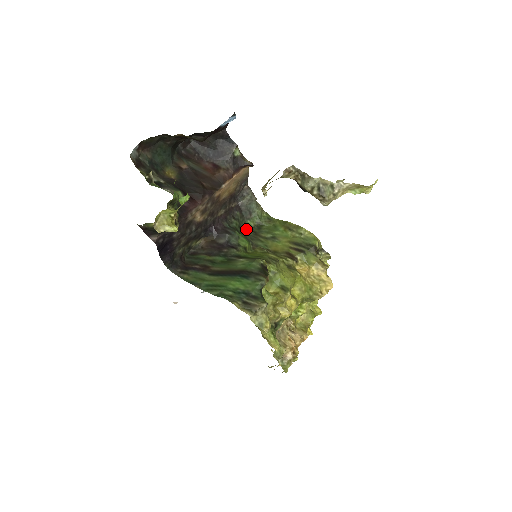
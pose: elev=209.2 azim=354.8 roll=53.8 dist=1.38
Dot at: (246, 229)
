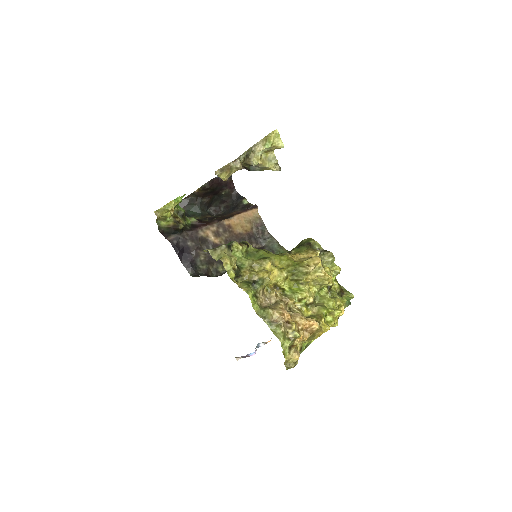
Dot at: occluded
